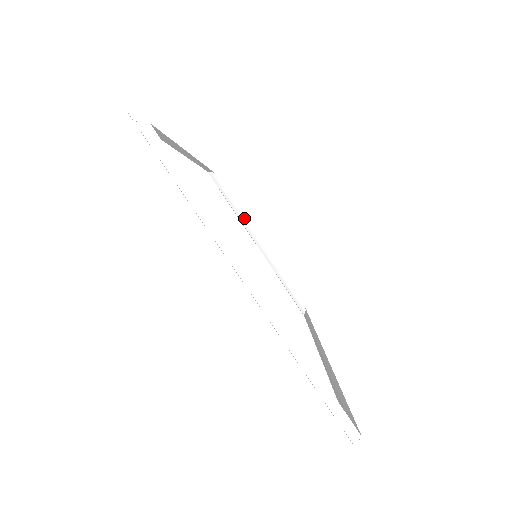
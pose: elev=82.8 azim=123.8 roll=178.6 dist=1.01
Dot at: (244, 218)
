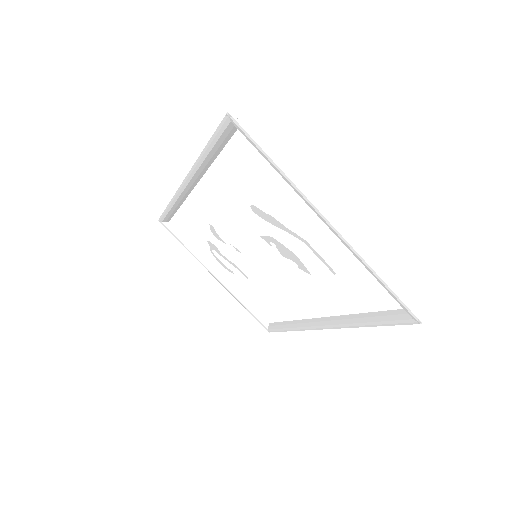
Dot at: (202, 256)
